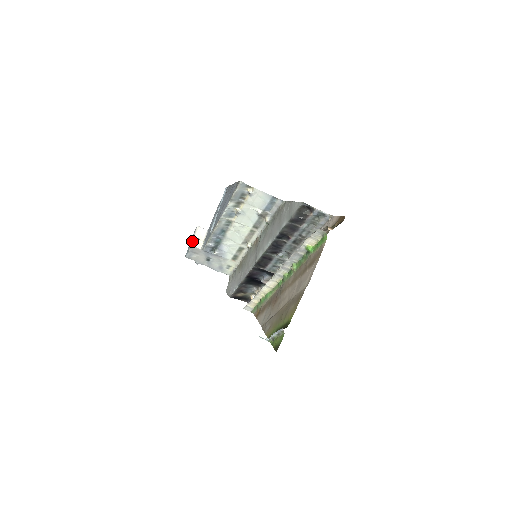
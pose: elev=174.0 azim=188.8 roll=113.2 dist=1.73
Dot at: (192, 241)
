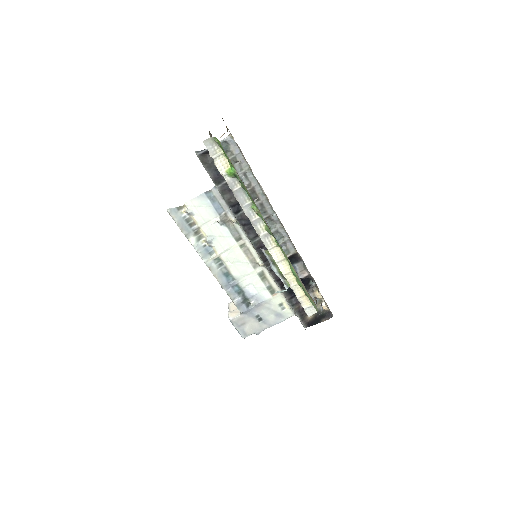
Dot at: occluded
